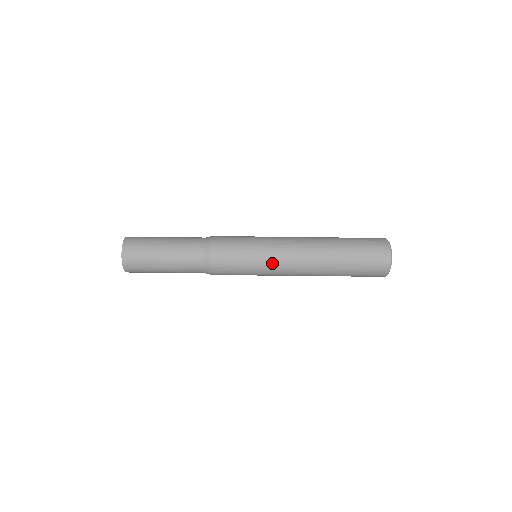
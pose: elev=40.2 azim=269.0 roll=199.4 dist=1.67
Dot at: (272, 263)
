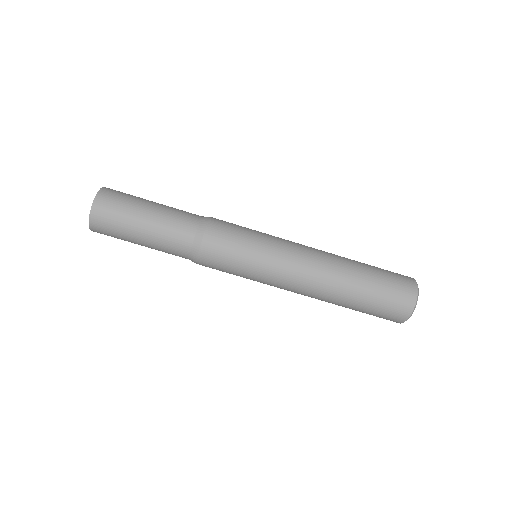
Dot at: (282, 241)
